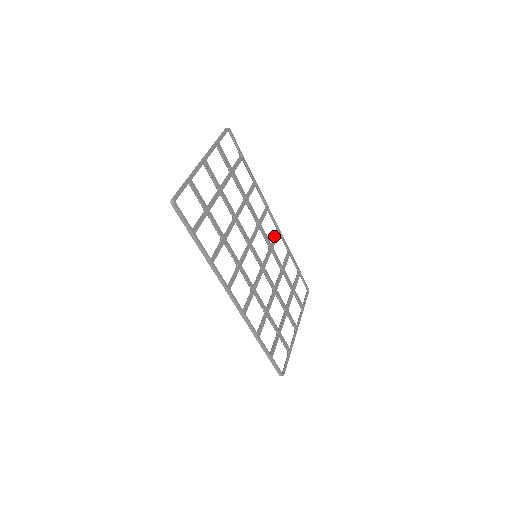
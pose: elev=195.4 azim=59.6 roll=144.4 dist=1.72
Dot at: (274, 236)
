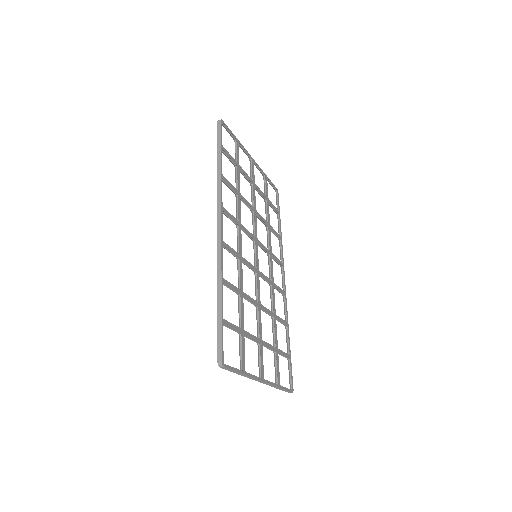
Dot at: (279, 288)
